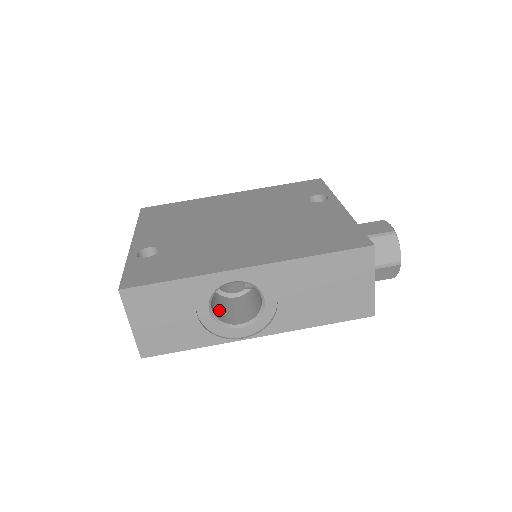
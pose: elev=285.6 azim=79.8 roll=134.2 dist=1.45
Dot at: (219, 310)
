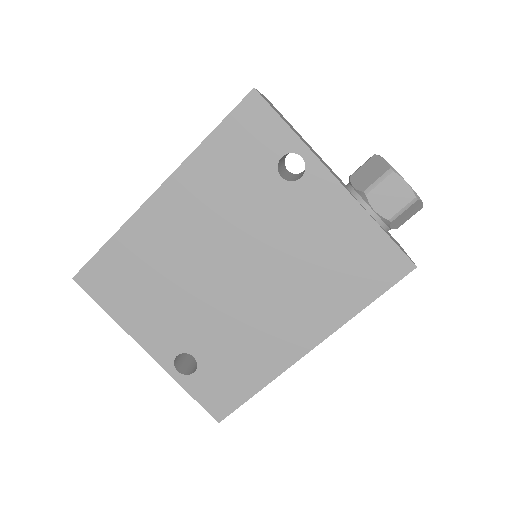
Dot at: occluded
